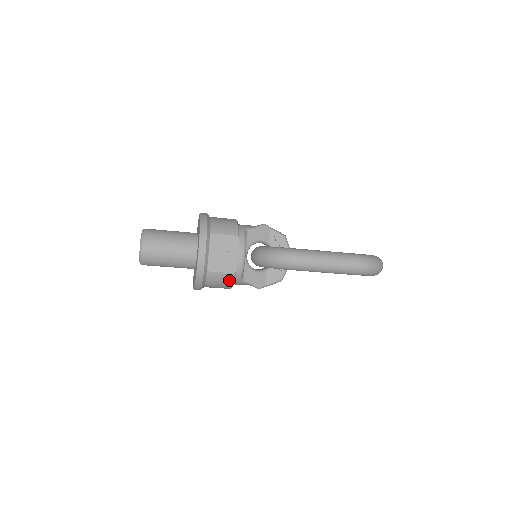
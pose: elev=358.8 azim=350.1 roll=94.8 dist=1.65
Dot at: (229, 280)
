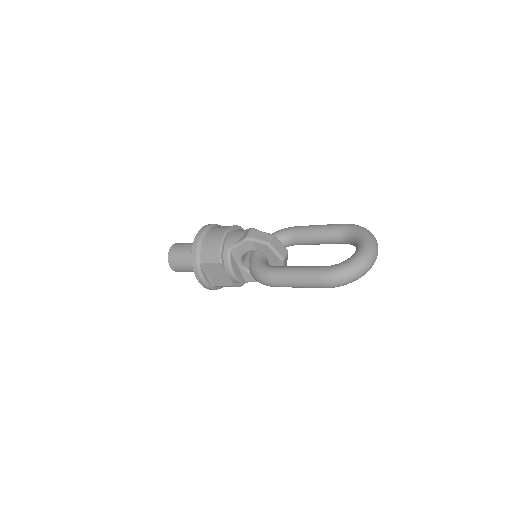
Dot at: occluded
